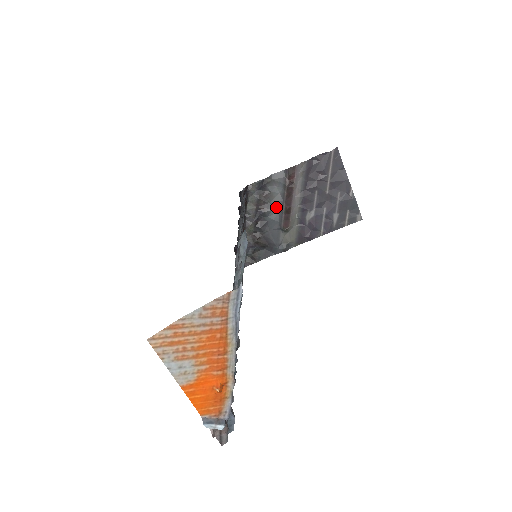
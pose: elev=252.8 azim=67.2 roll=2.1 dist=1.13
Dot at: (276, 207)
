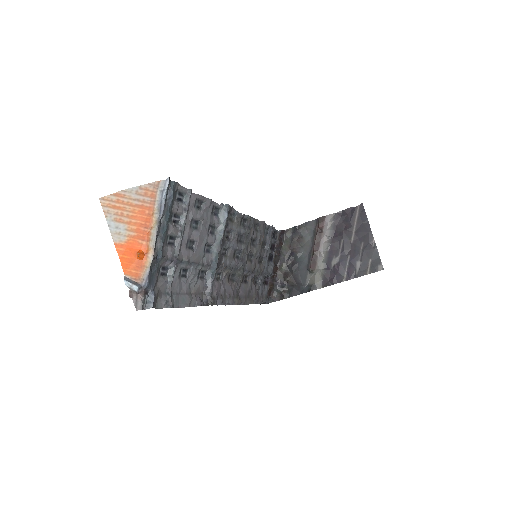
Dot at: (306, 250)
